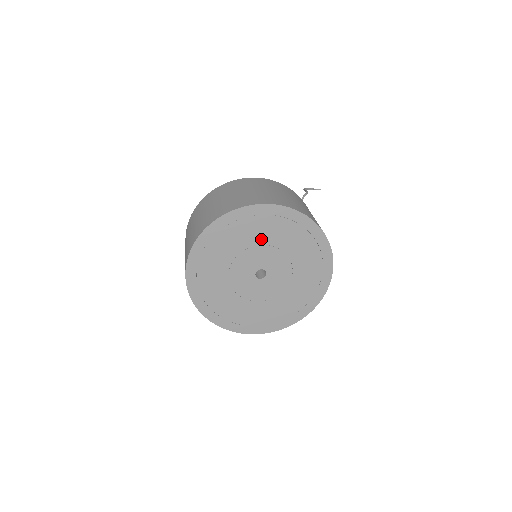
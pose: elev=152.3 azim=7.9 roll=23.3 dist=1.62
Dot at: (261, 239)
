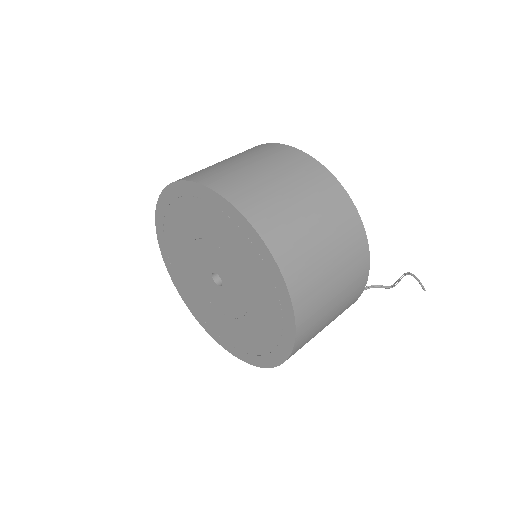
Dot at: (246, 274)
